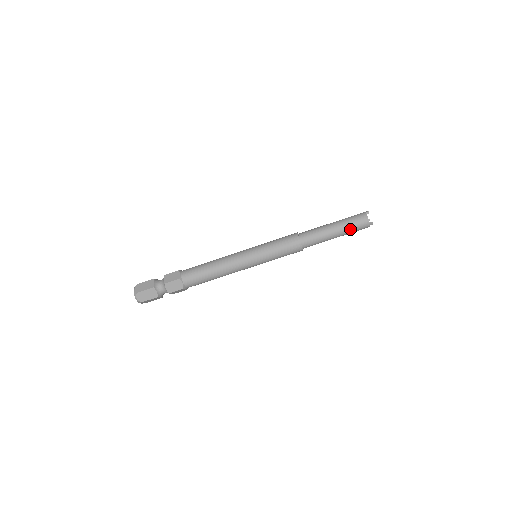
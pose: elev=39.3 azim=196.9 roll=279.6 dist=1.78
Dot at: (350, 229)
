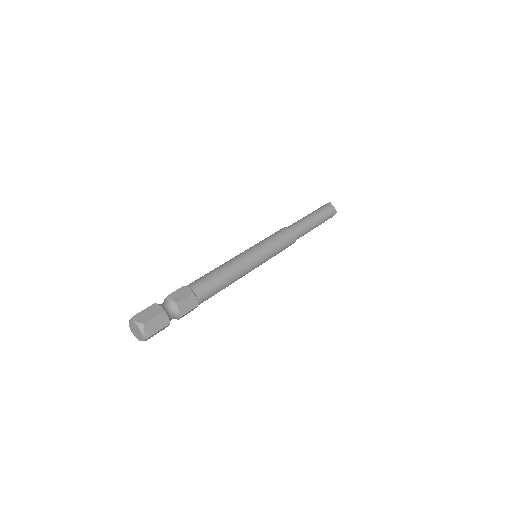
Dot at: (325, 218)
